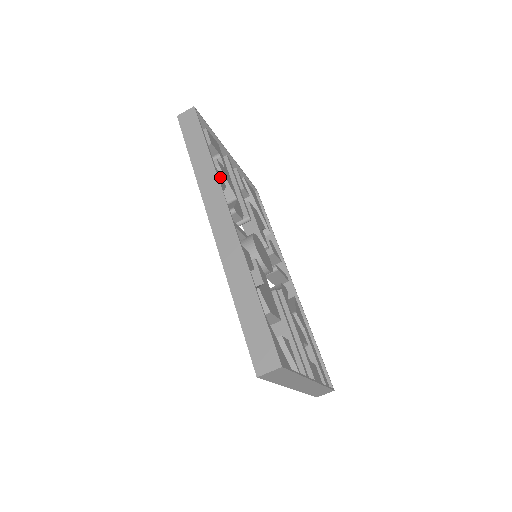
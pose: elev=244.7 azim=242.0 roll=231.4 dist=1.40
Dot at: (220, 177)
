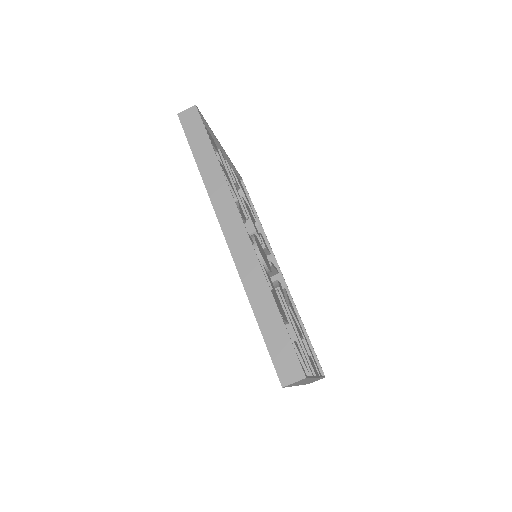
Dot at: occluded
